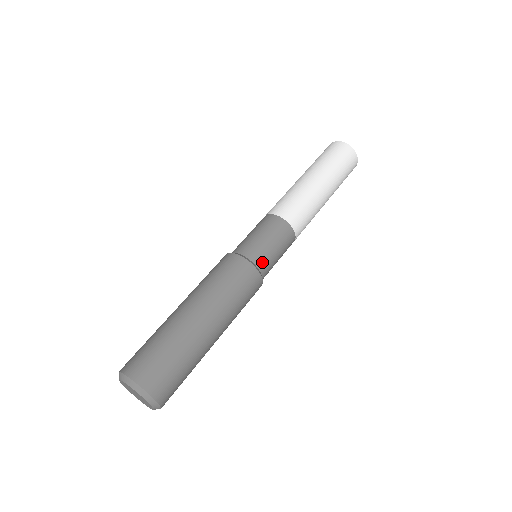
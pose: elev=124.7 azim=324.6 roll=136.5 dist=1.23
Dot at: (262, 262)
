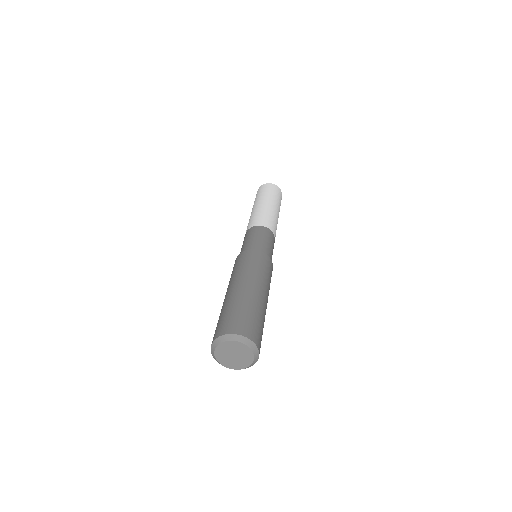
Dot at: occluded
